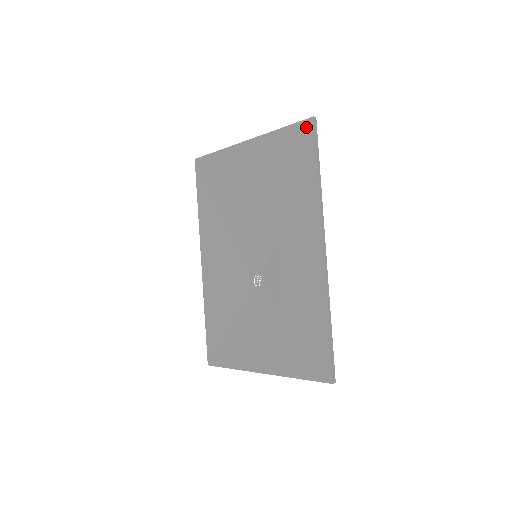
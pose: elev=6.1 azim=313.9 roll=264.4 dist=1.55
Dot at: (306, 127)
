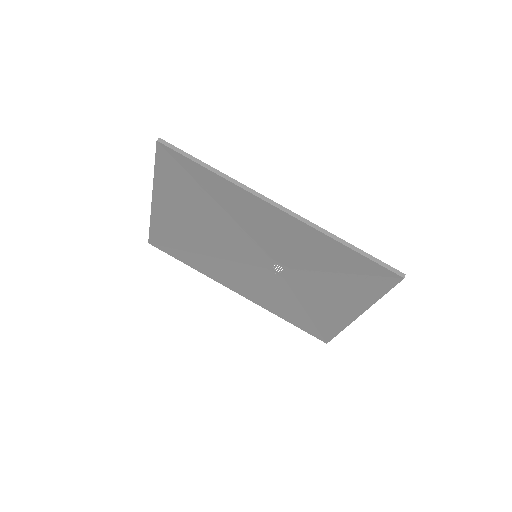
Dot at: (163, 152)
